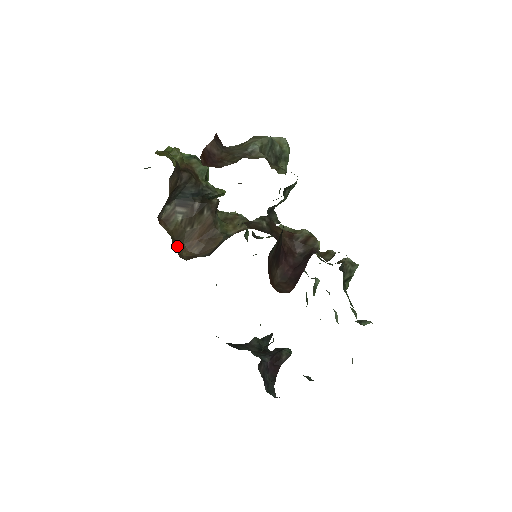
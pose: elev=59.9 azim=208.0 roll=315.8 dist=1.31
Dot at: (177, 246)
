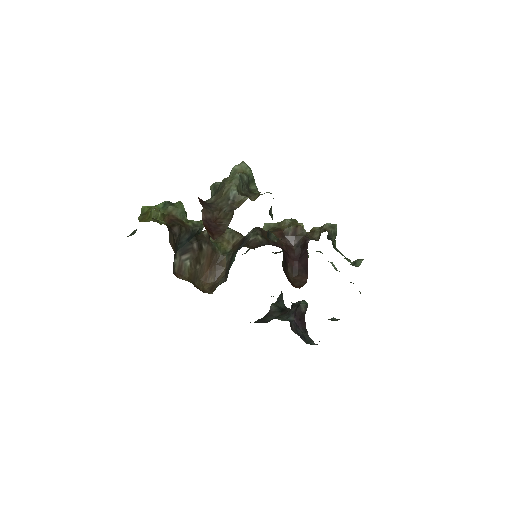
Dot at: (197, 285)
